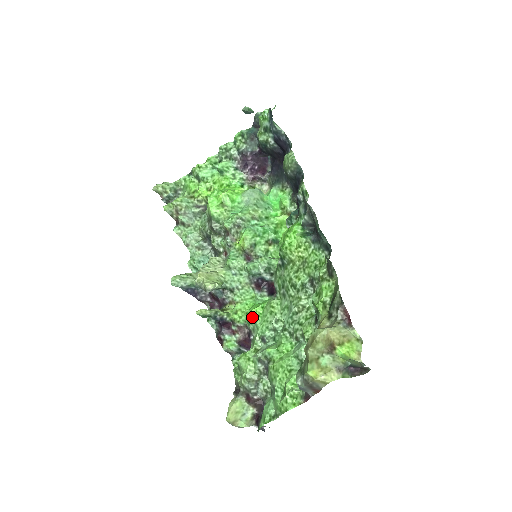
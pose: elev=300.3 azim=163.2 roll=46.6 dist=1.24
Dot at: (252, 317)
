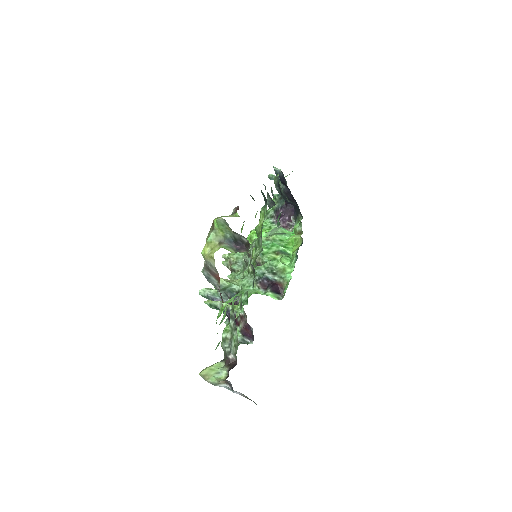
Dot at: occluded
